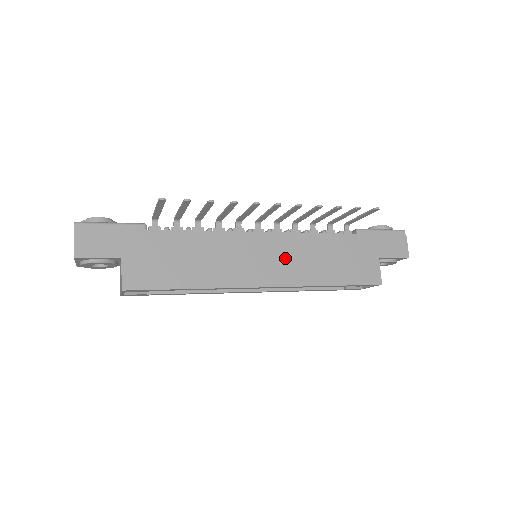
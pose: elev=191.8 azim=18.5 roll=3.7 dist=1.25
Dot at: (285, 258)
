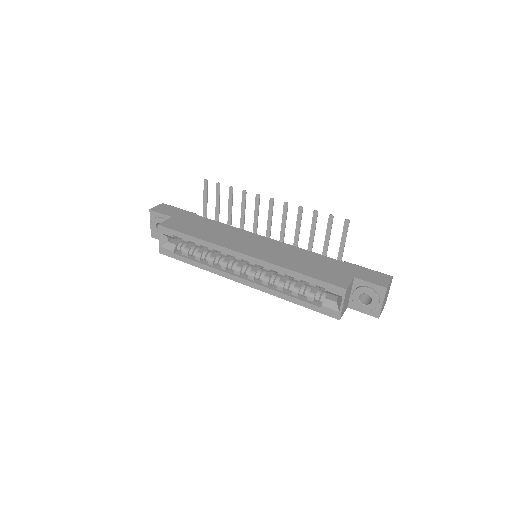
Dot at: (271, 250)
